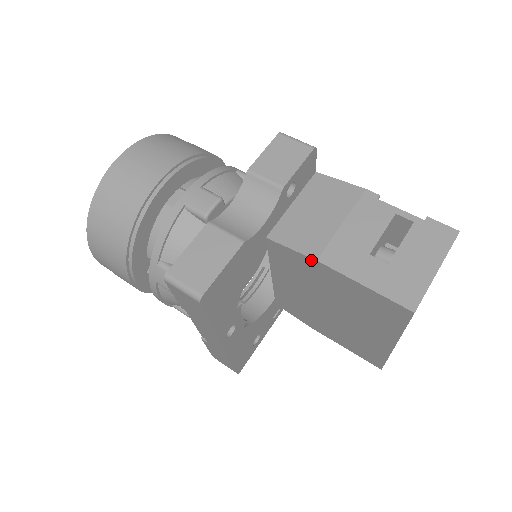
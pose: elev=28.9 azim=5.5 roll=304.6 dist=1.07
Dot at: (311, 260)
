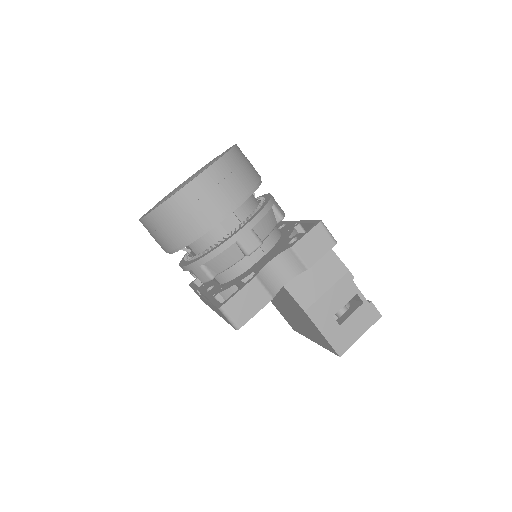
Dot at: (301, 308)
